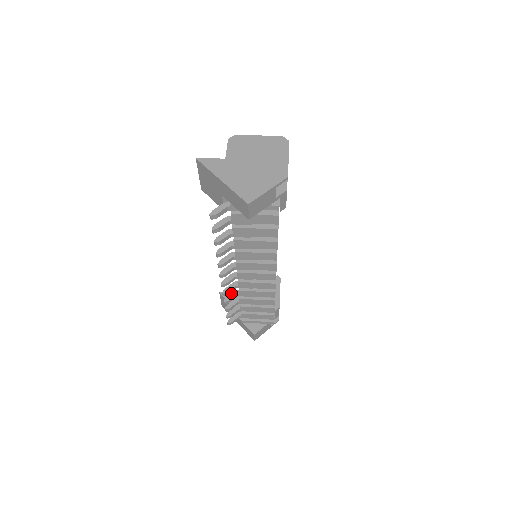
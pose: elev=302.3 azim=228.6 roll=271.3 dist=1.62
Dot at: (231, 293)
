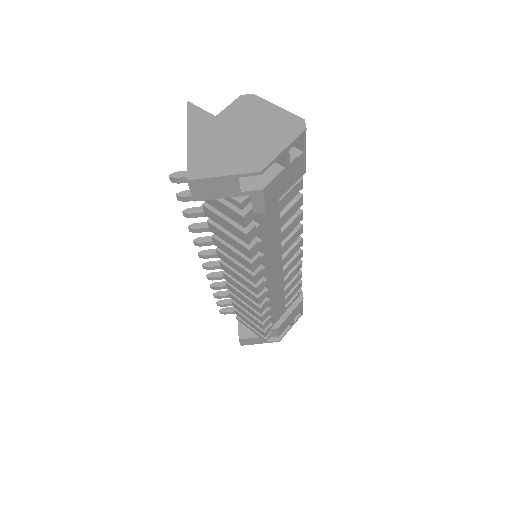
Dot at: (223, 281)
